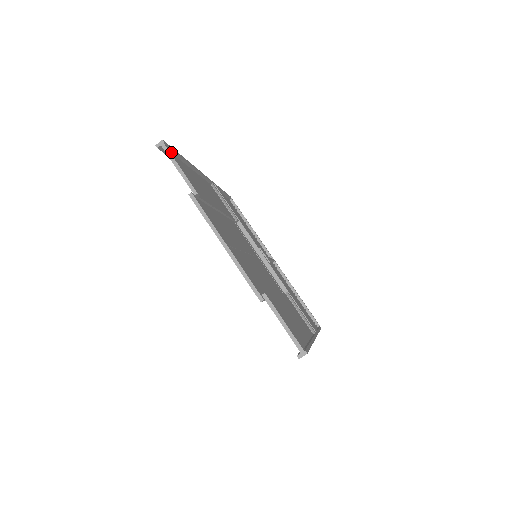
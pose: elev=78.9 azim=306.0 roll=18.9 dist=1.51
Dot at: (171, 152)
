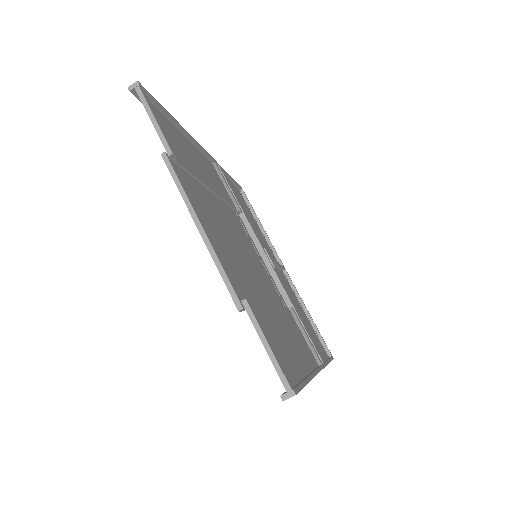
Dot at: (152, 103)
